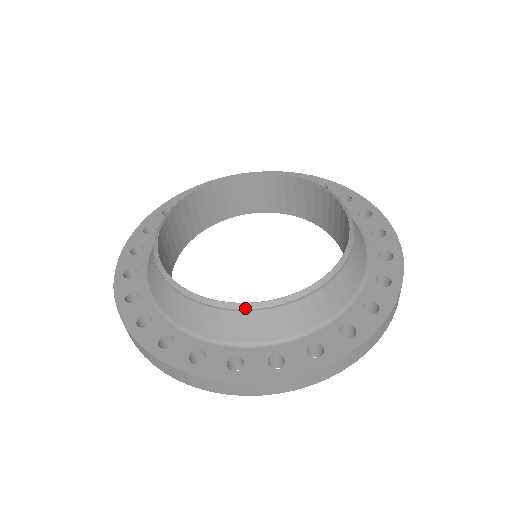
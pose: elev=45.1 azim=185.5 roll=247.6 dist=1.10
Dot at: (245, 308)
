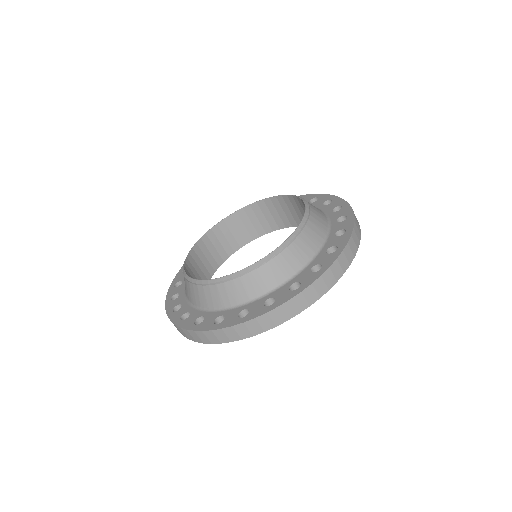
Dot at: (291, 240)
